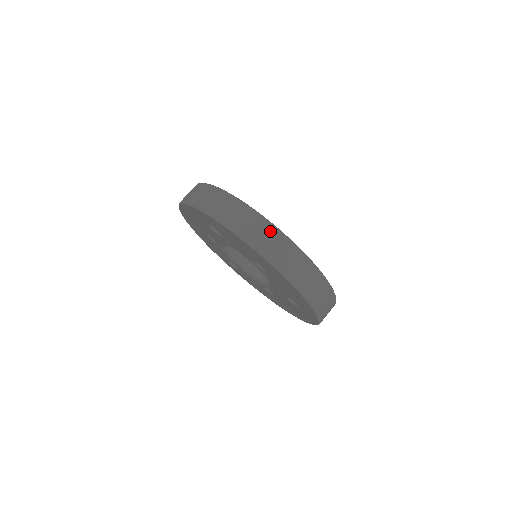
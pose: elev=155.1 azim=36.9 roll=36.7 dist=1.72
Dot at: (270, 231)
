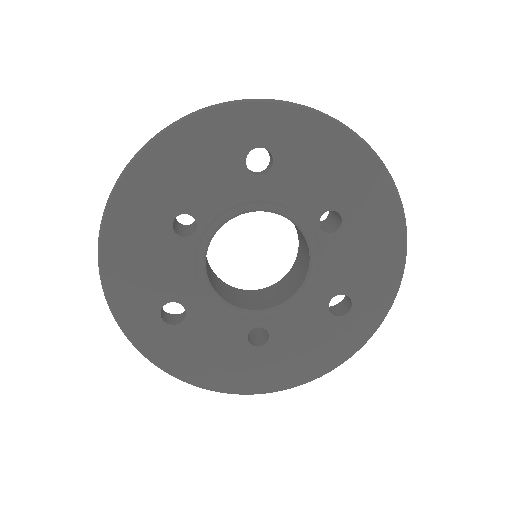
Dot at: occluded
